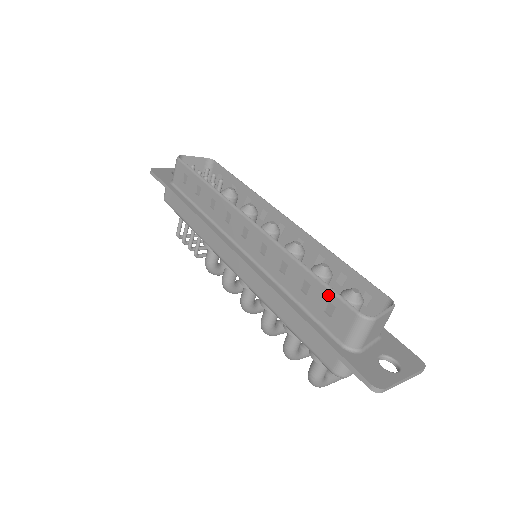
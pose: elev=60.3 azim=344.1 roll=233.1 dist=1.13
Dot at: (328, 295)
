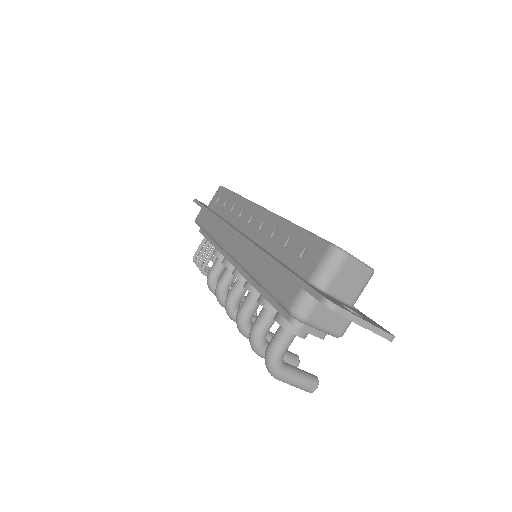
Dot at: (308, 239)
